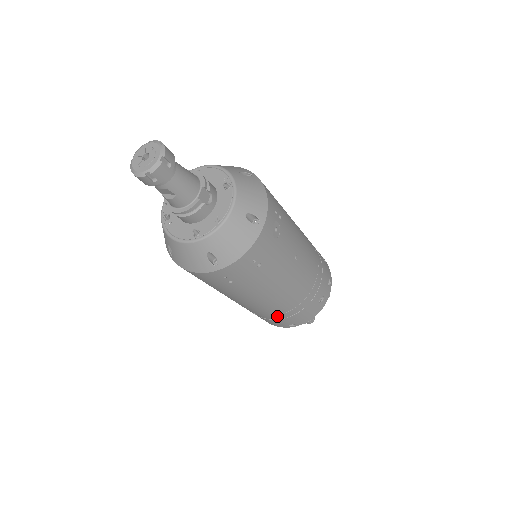
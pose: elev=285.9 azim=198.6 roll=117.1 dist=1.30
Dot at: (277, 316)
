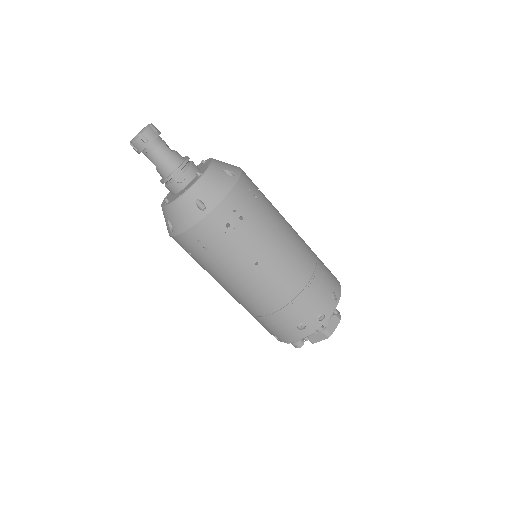
Dot at: (255, 317)
